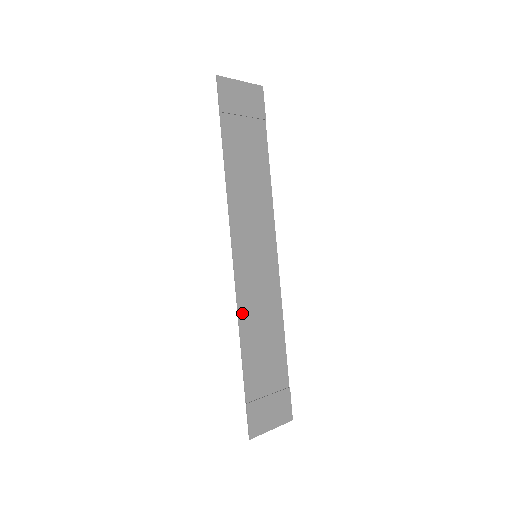
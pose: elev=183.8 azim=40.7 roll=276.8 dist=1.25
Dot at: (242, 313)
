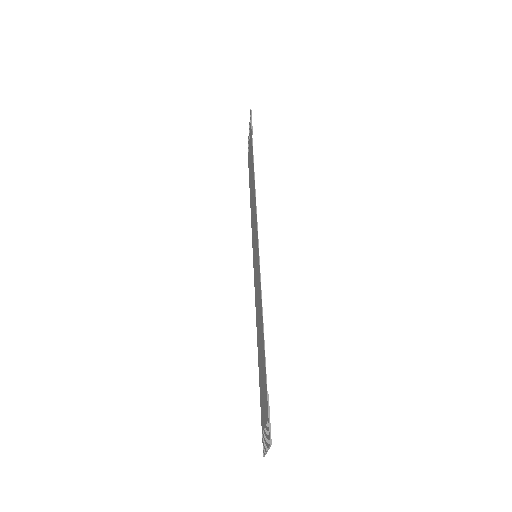
Dot at: (261, 294)
